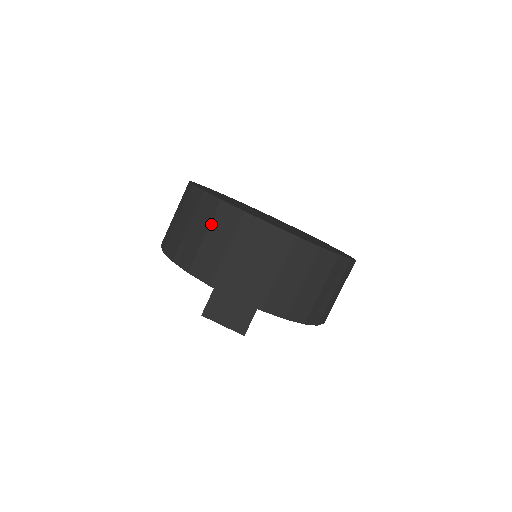
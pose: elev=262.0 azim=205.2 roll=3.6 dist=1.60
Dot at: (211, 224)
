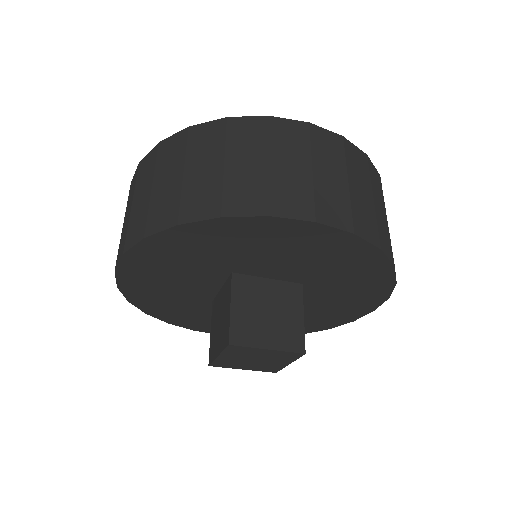
Dot at: (226, 146)
